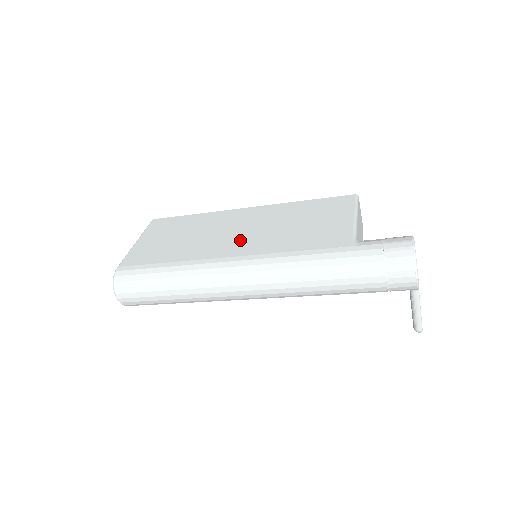
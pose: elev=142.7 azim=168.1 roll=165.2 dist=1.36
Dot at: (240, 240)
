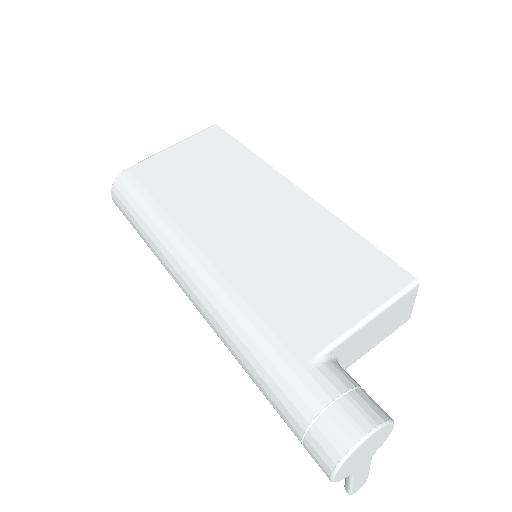
Dot at: (233, 233)
